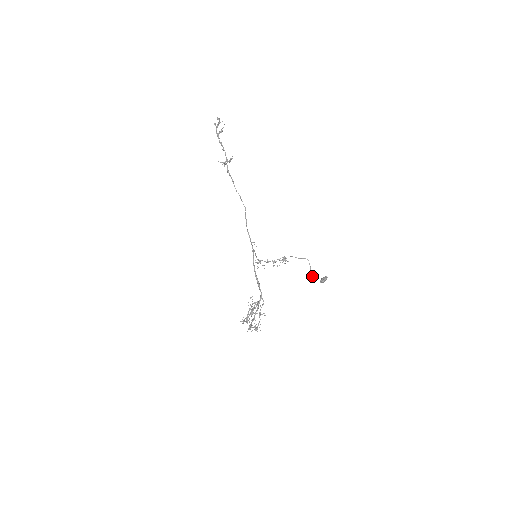
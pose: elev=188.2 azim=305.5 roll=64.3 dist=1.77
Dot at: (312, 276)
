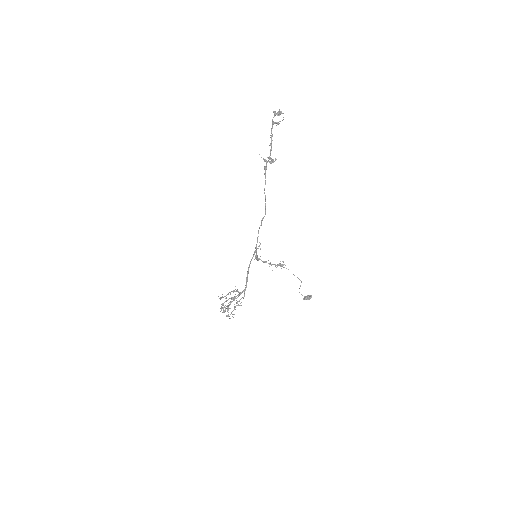
Dot at: (299, 292)
